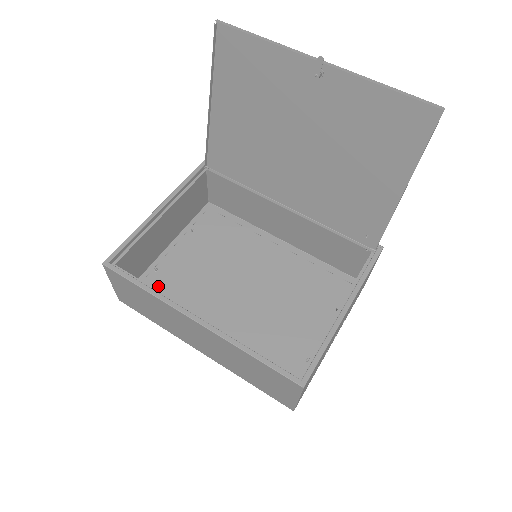
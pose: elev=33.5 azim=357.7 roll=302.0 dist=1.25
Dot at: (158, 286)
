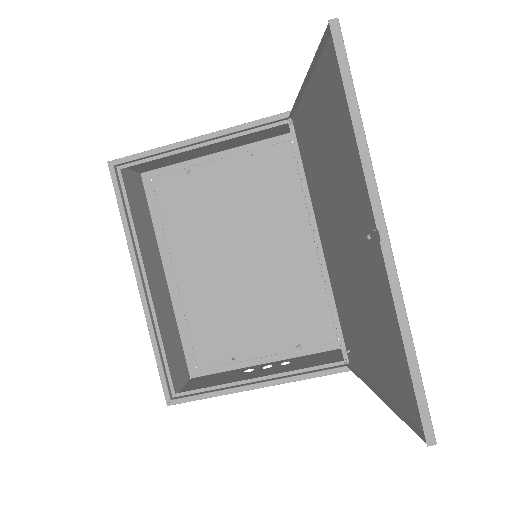
Dot at: (177, 190)
